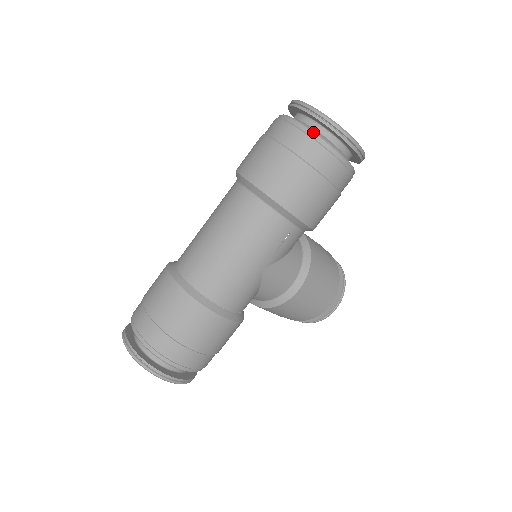
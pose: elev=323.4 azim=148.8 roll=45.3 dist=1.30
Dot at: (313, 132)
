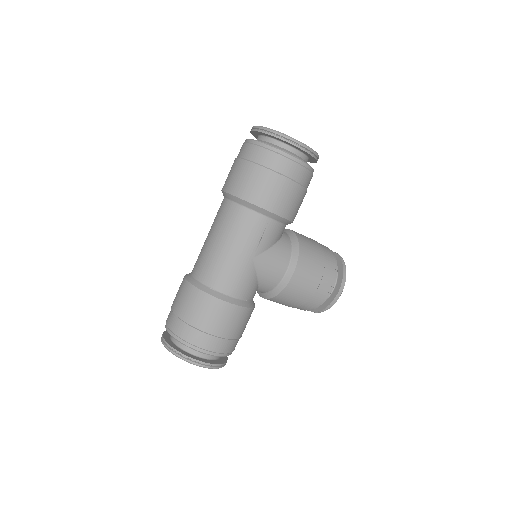
Dot at: (264, 143)
